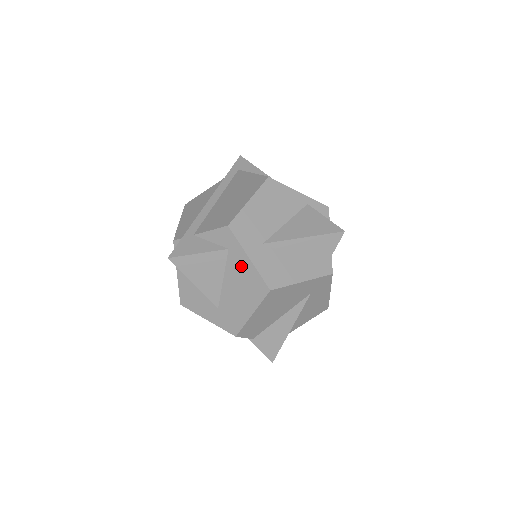
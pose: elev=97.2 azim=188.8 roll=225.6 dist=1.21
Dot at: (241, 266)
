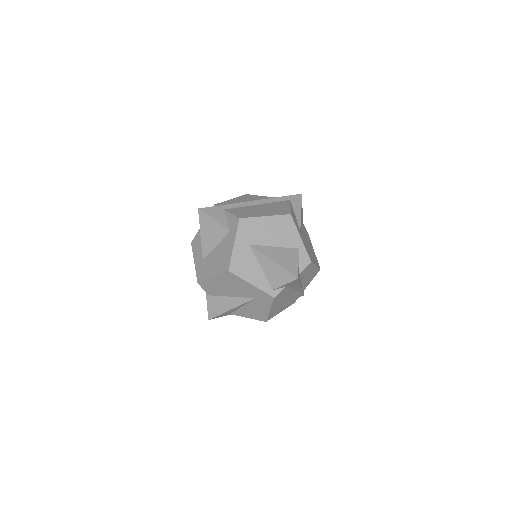
Dot at: (228, 246)
